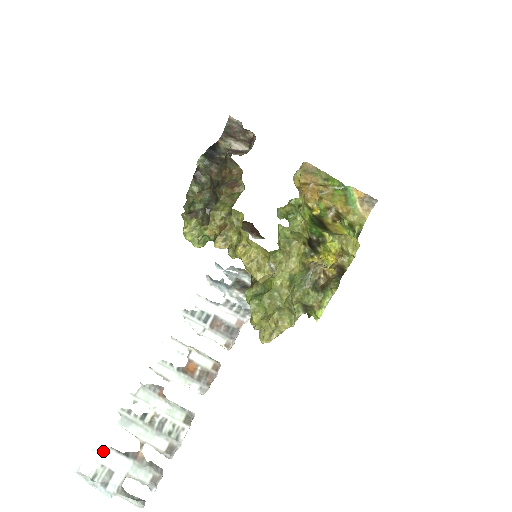
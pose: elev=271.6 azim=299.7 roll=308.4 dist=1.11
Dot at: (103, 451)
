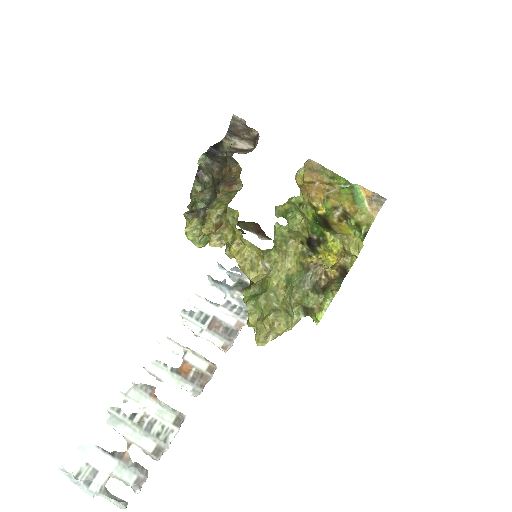
Dot at: (89, 449)
